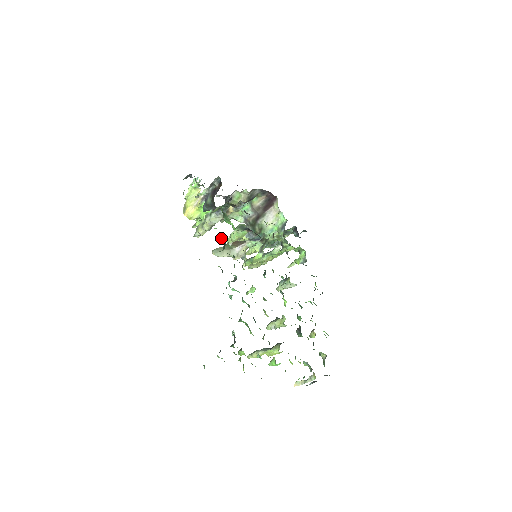
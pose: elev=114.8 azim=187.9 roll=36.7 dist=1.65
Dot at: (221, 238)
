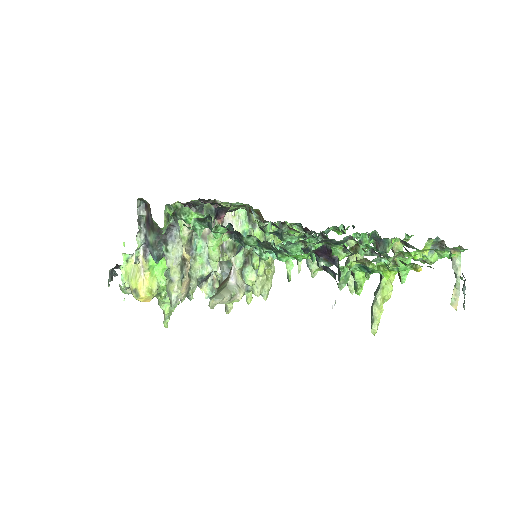
Dot at: (199, 232)
